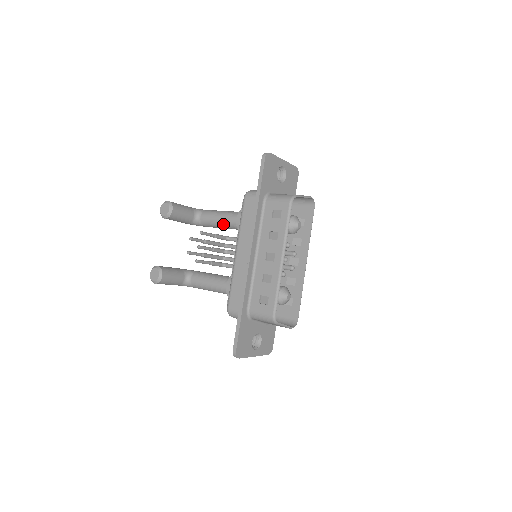
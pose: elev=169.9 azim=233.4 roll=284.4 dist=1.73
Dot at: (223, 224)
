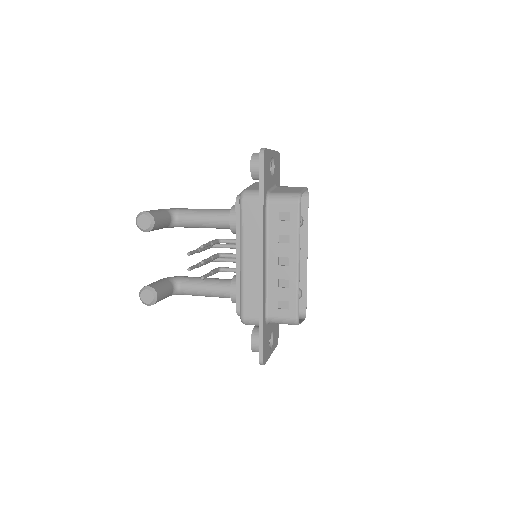
Dot at: (210, 225)
